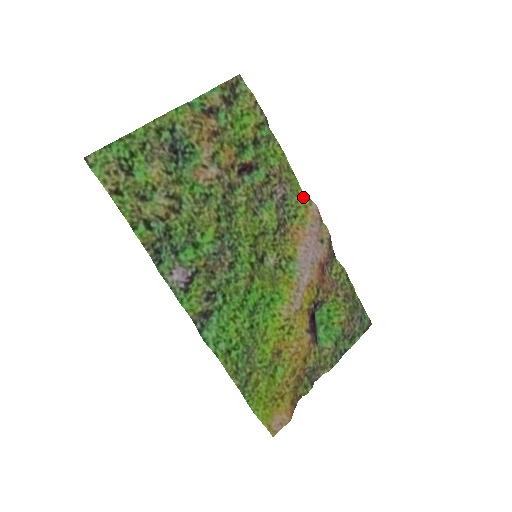
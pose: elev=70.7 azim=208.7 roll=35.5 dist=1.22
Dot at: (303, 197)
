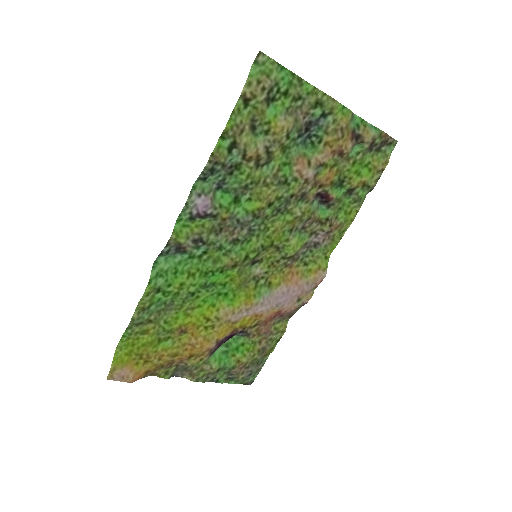
Dot at: (326, 260)
